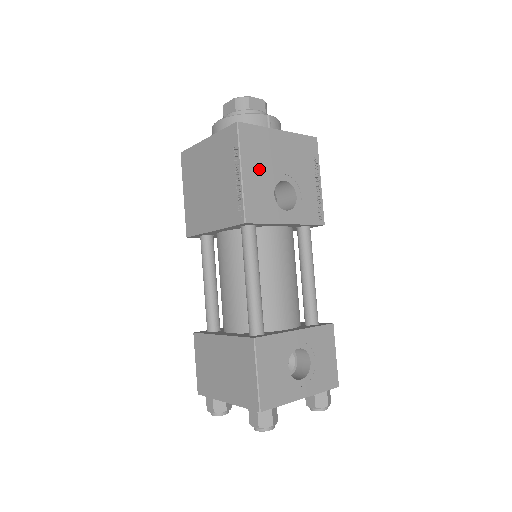
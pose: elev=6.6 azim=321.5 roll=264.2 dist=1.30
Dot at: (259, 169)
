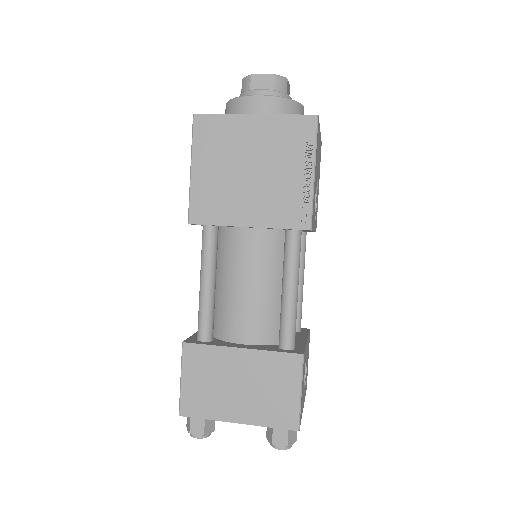
Dot at: (316, 171)
